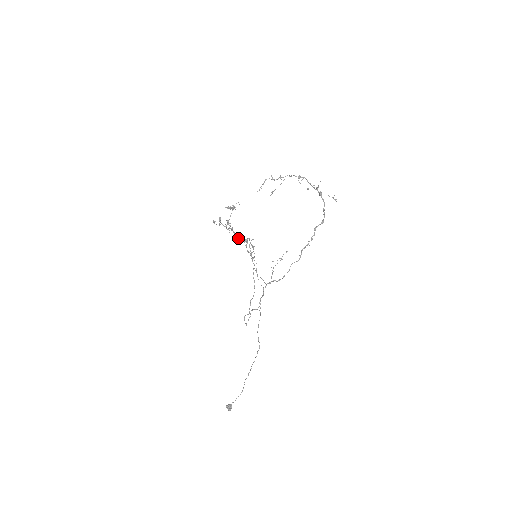
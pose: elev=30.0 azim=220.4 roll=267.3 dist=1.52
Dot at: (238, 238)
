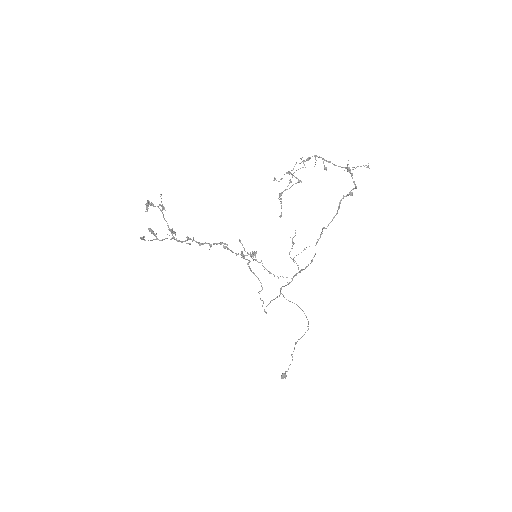
Dot at: (210, 246)
